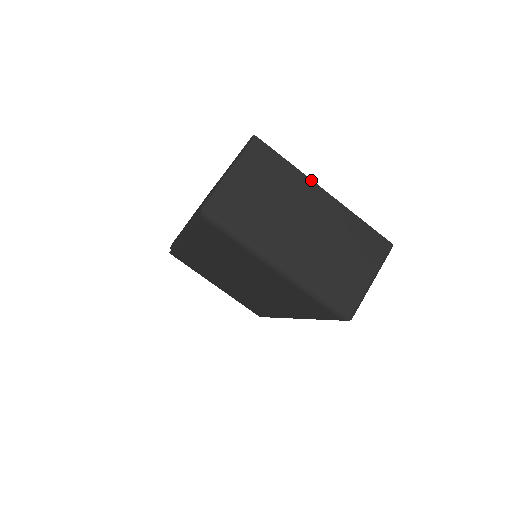
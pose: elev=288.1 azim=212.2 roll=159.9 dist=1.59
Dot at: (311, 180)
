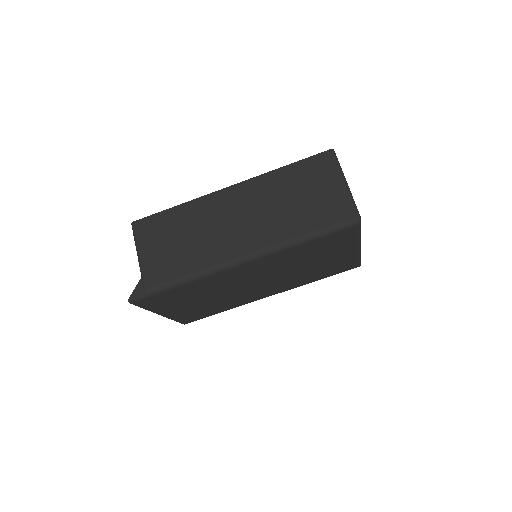
Dot at: occluded
